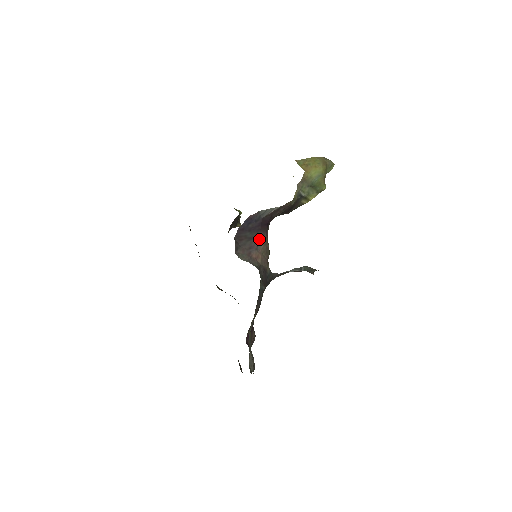
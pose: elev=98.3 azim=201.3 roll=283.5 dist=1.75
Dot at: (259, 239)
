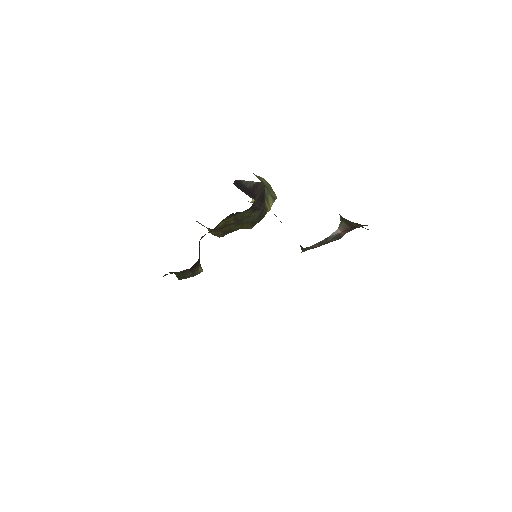
Dot at: (260, 202)
